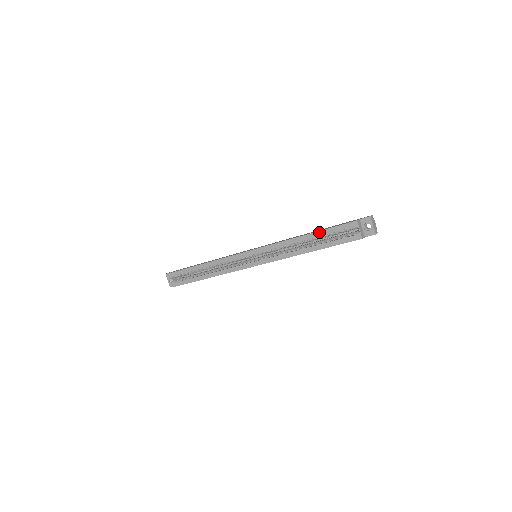
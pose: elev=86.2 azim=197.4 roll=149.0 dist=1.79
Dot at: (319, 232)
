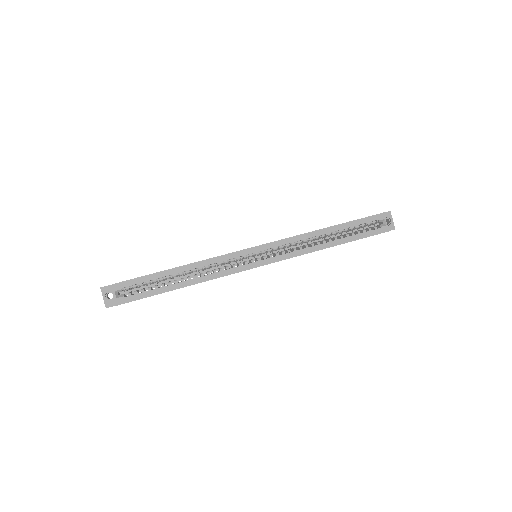
Dot at: (345, 224)
